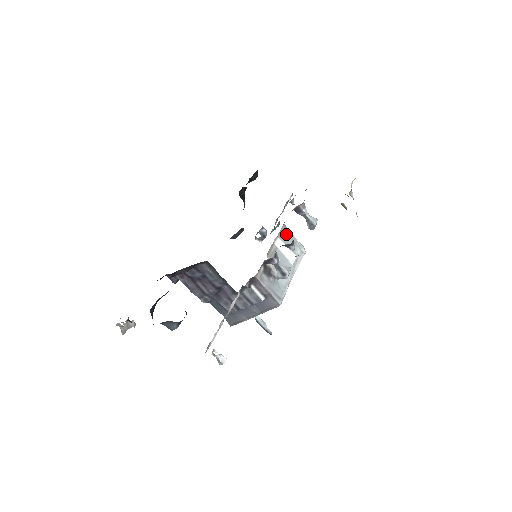
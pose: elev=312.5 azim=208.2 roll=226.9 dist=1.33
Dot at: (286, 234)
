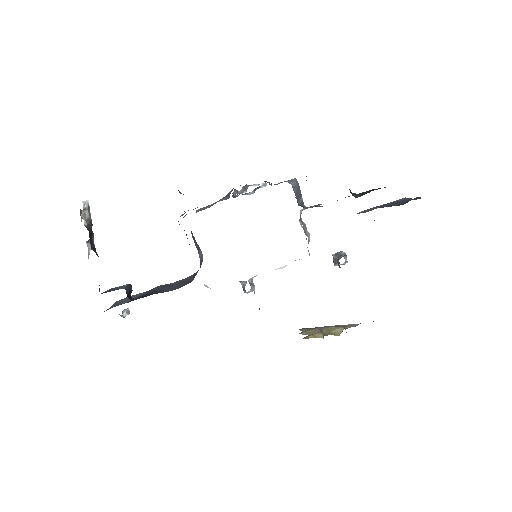
Dot at: occluded
